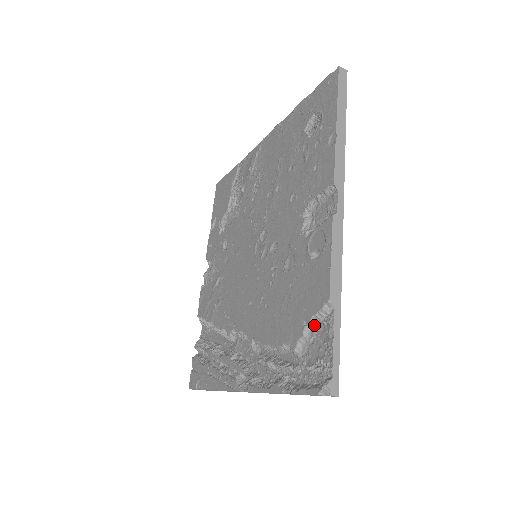
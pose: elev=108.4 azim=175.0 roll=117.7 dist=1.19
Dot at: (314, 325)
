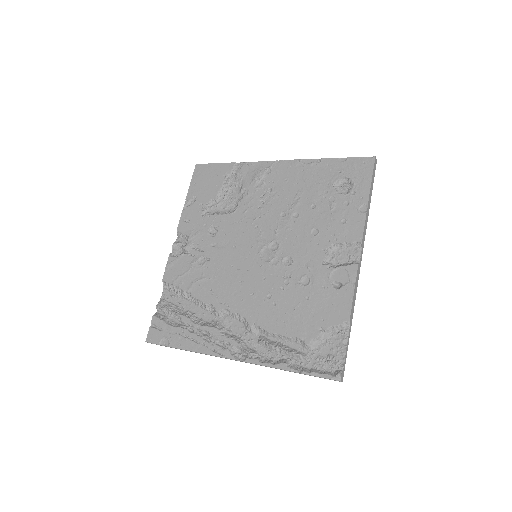
Dot at: (329, 332)
